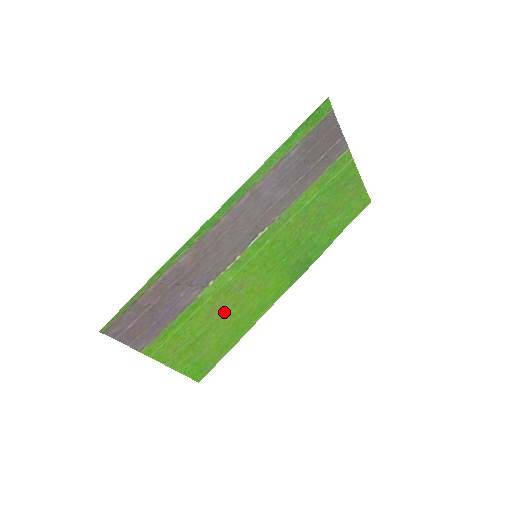
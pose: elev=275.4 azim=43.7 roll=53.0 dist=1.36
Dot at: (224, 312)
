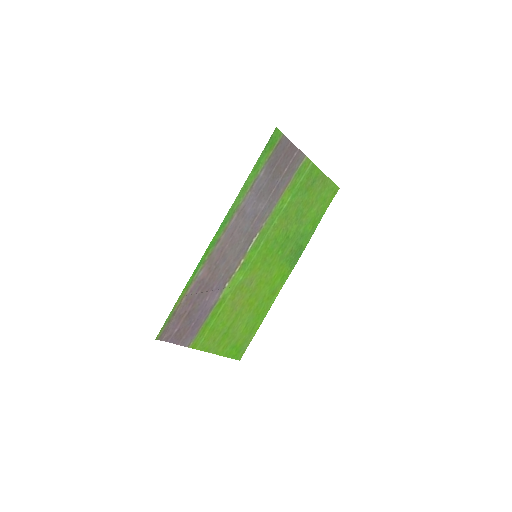
Dot at: (244, 303)
